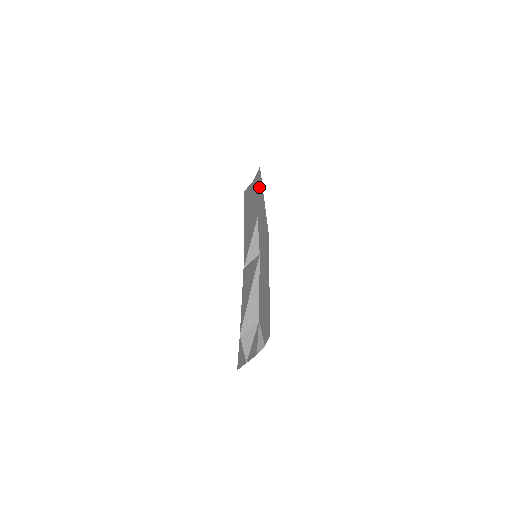
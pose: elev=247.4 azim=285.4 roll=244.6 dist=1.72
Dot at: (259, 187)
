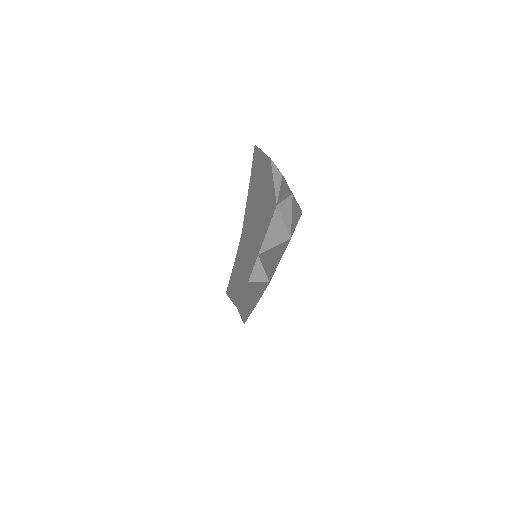
Dot at: (233, 288)
